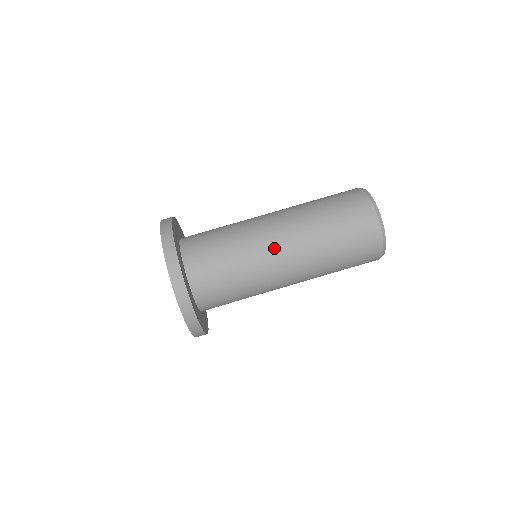
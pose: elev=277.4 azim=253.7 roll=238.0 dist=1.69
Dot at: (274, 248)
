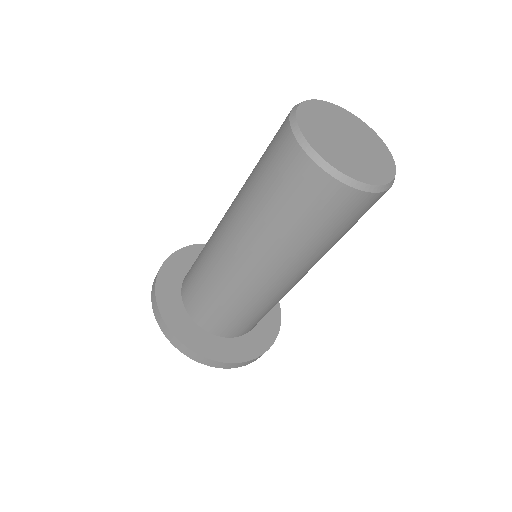
Dot at: occluded
